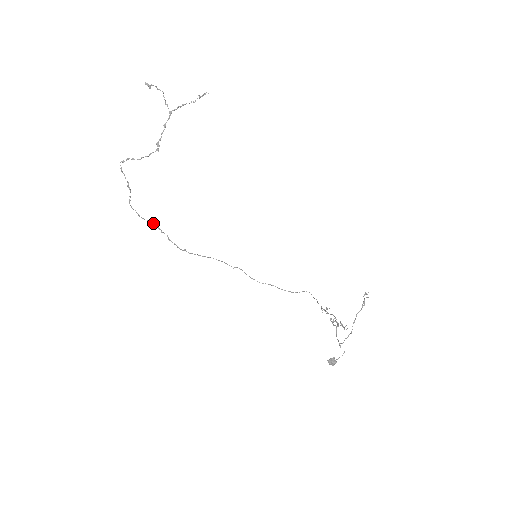
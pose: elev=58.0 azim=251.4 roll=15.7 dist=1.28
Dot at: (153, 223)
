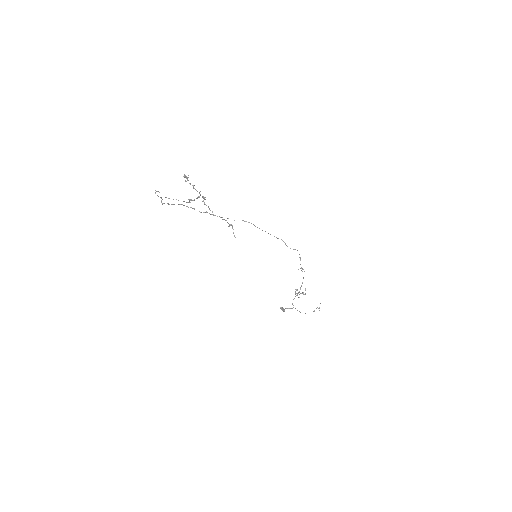
Dot at: (181, 204)
